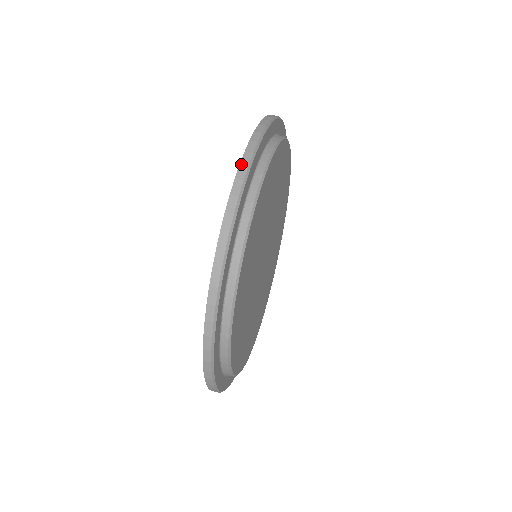
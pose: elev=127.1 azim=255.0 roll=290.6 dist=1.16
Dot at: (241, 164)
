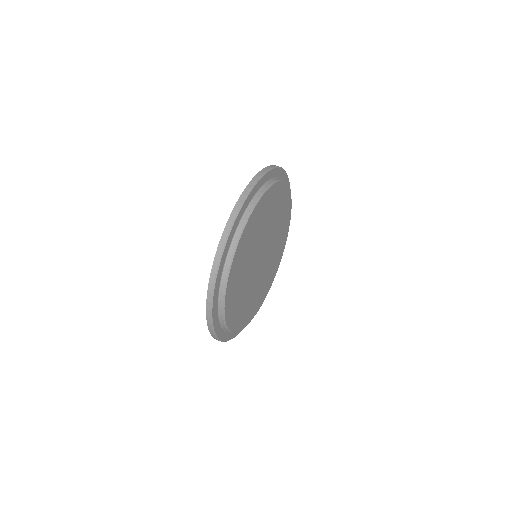
Dot at: (272, 165)
